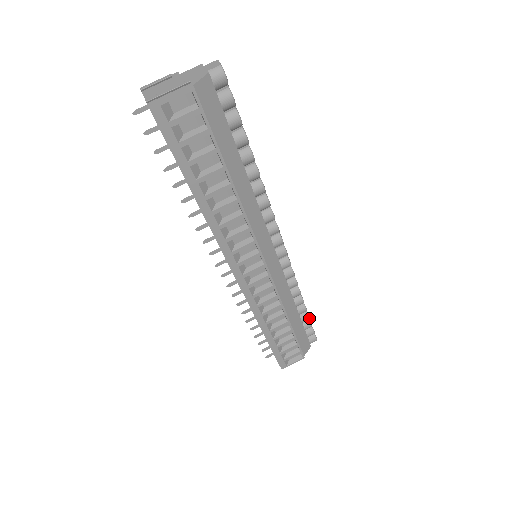
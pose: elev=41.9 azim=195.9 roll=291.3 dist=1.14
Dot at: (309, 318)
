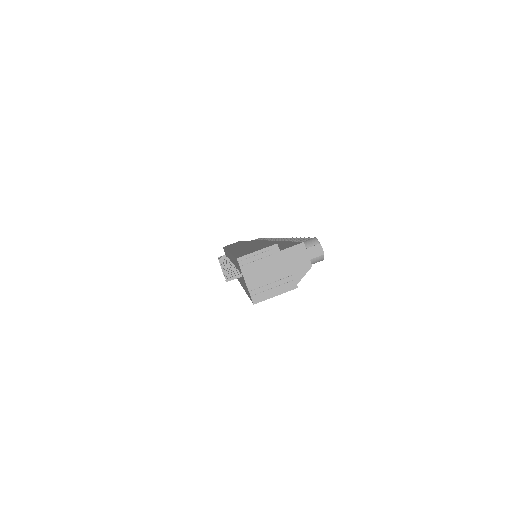
Dot at: occluded
